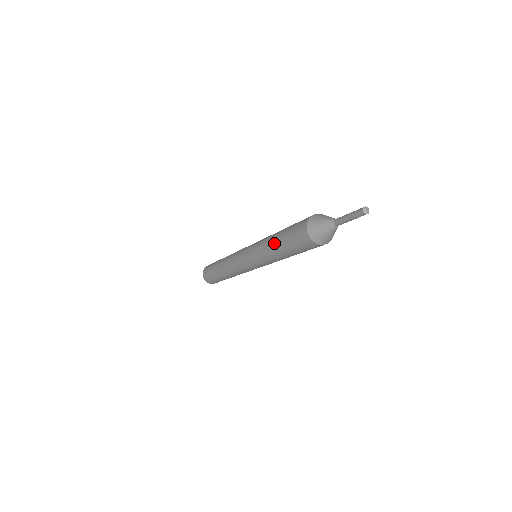
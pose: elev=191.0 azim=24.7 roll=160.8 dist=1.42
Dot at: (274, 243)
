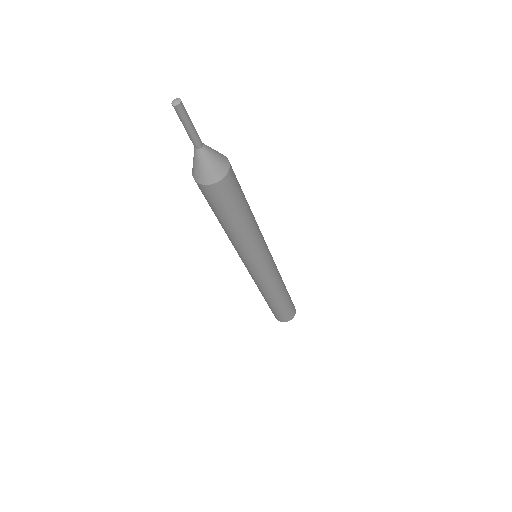
Dot at: occluded
